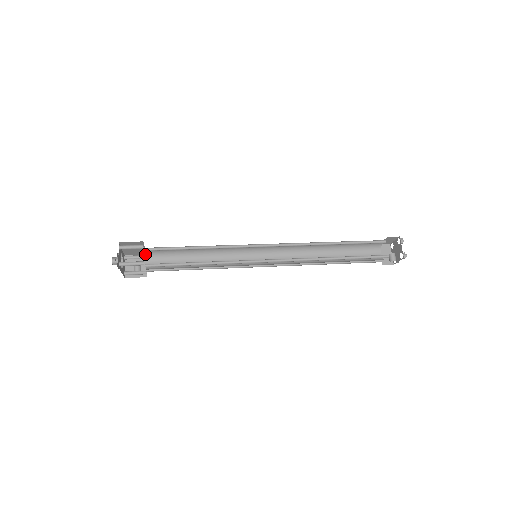
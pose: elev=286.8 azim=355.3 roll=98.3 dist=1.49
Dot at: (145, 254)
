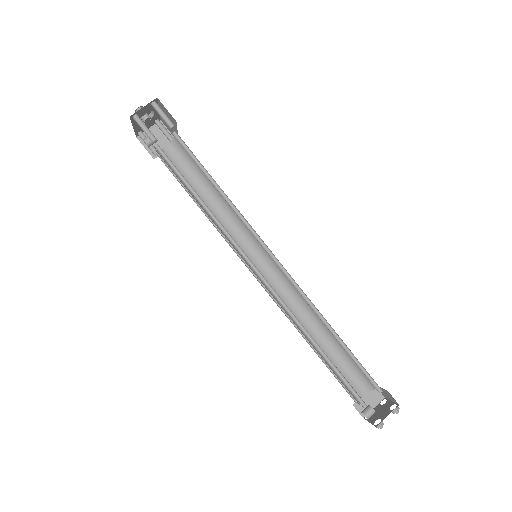
Dot at: occluded
